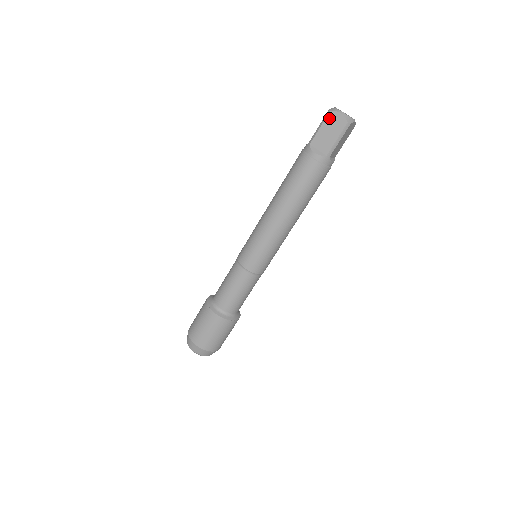
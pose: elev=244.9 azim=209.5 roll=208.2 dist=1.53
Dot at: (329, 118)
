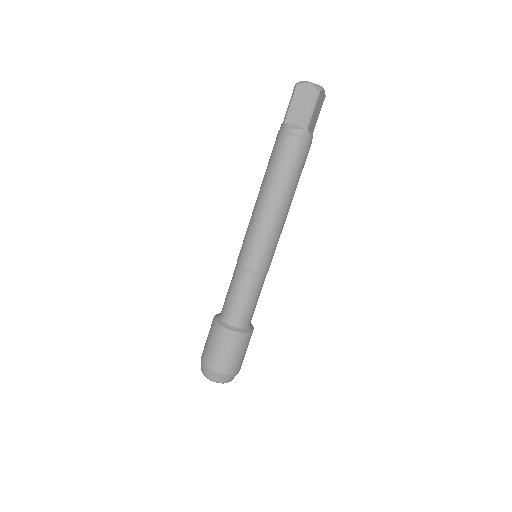
Dot at: (297, 91)
